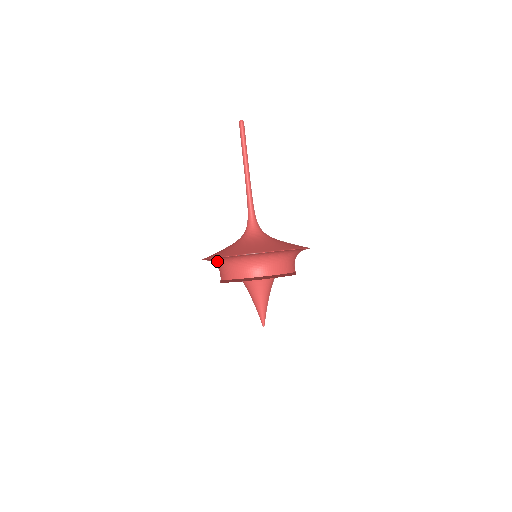
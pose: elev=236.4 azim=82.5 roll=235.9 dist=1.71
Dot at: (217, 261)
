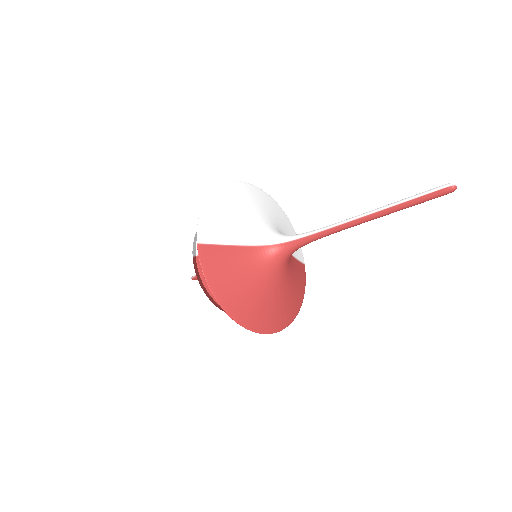
Dot at: occluded
